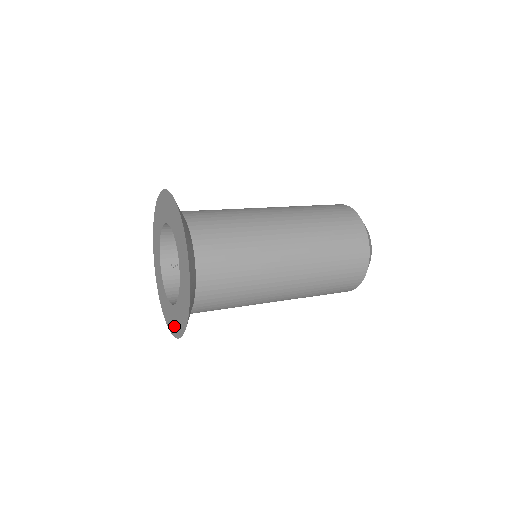
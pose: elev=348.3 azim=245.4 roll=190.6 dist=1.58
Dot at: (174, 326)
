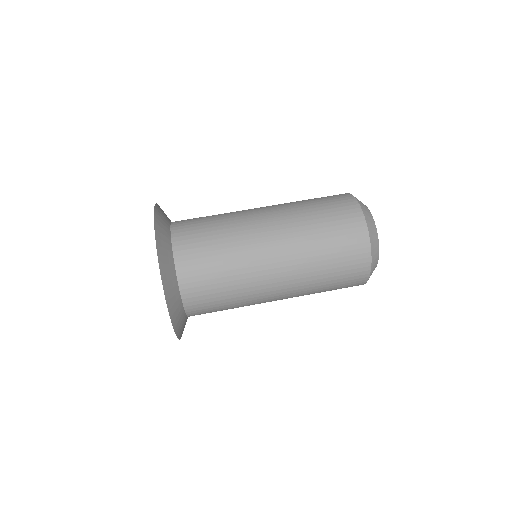
Dot at: occluded
